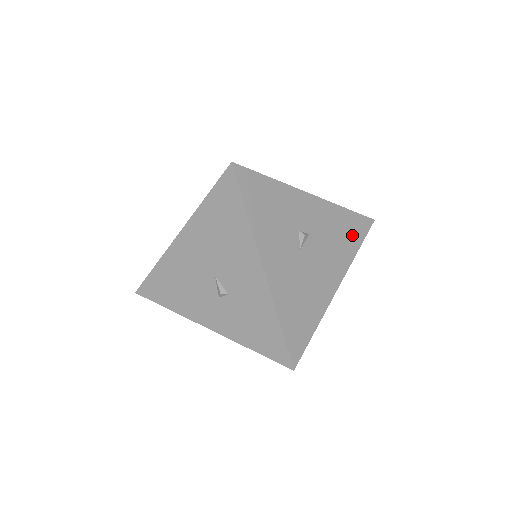
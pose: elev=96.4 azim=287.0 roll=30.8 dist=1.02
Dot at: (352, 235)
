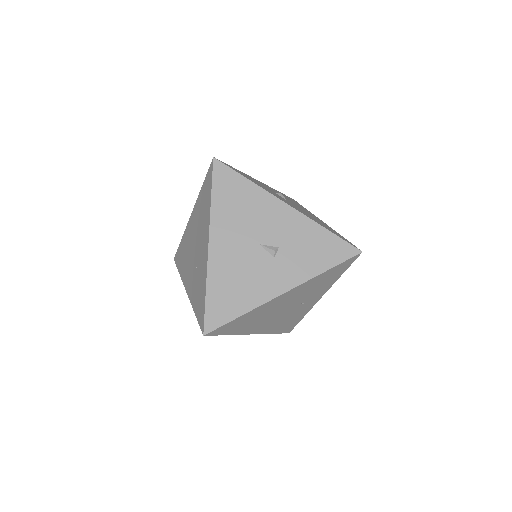
Dot at: (295, 202)
